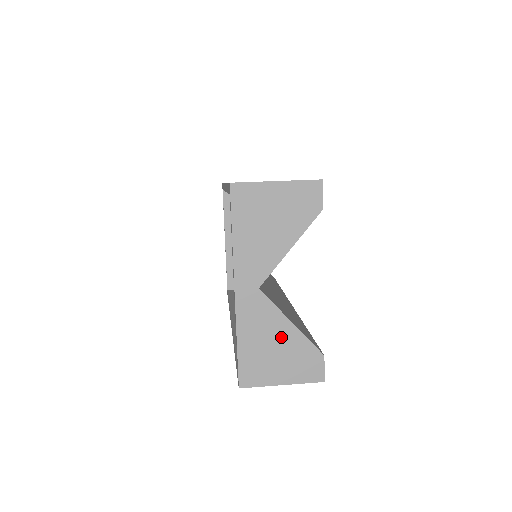
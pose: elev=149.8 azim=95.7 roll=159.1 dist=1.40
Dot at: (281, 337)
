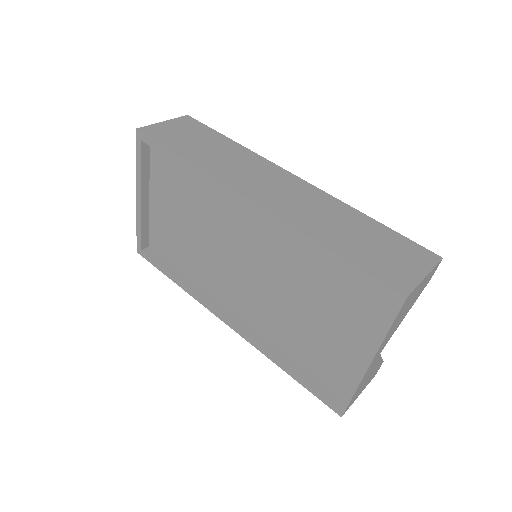
Dot at: (373, 371)
